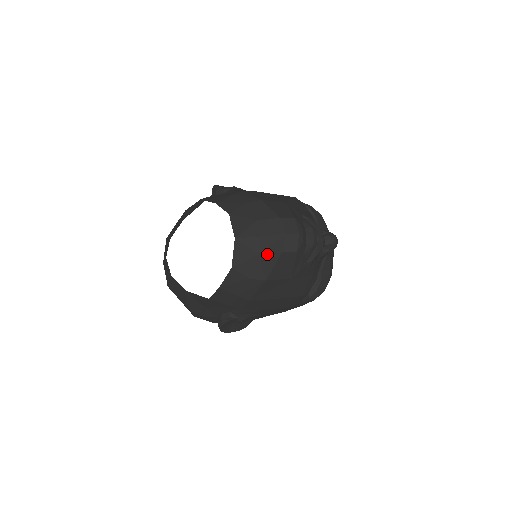
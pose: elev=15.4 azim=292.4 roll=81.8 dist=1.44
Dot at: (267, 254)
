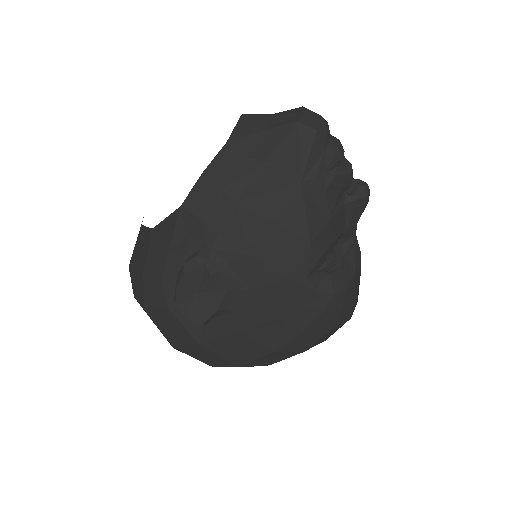
Dot at: (277, 127)
